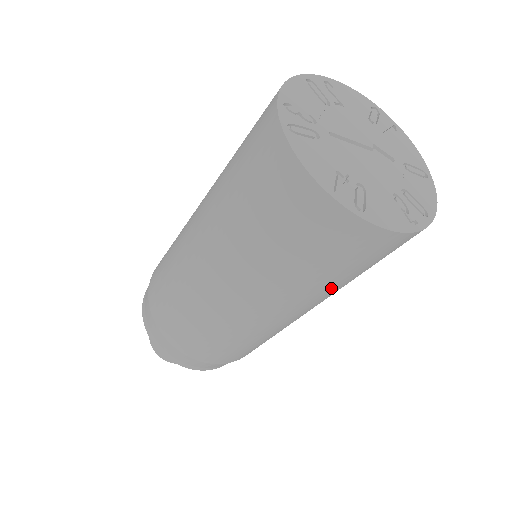
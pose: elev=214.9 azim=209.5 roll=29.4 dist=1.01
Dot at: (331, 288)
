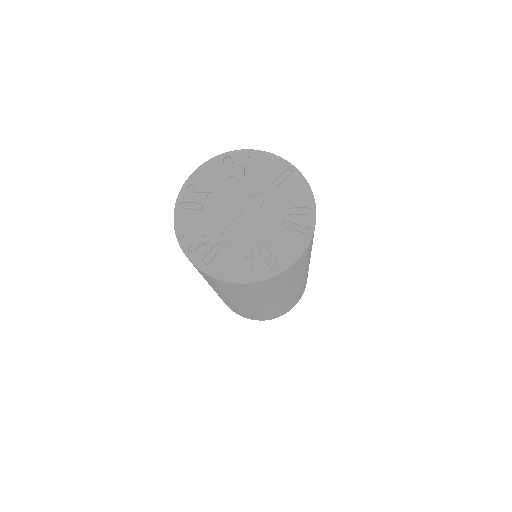
Dot at: (305, 267)
